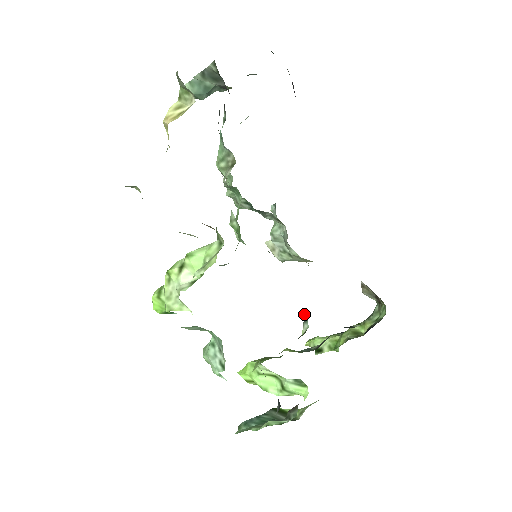
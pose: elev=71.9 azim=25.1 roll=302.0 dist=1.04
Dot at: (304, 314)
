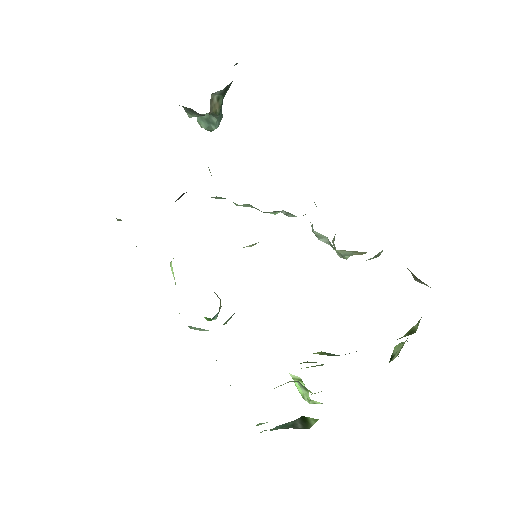
Dot at: occluded
